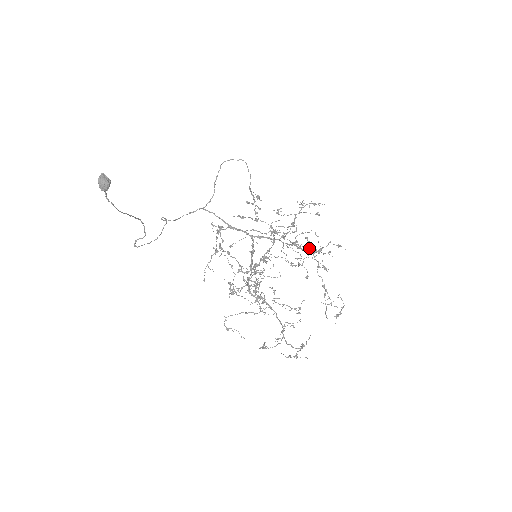
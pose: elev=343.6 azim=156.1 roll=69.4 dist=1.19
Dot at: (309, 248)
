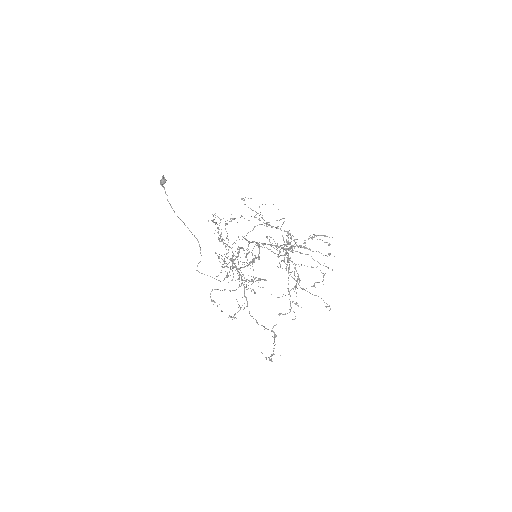
Dot at: (301, 253)
